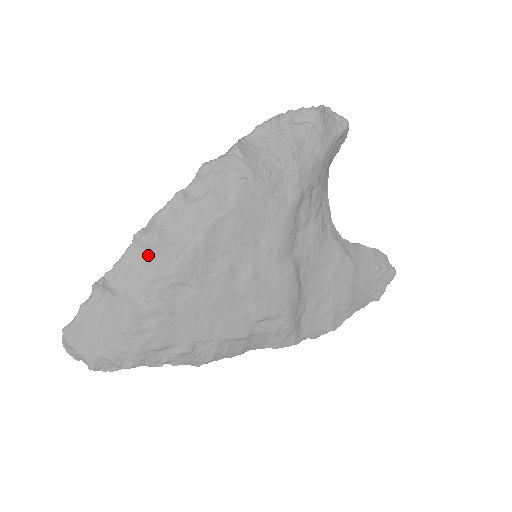
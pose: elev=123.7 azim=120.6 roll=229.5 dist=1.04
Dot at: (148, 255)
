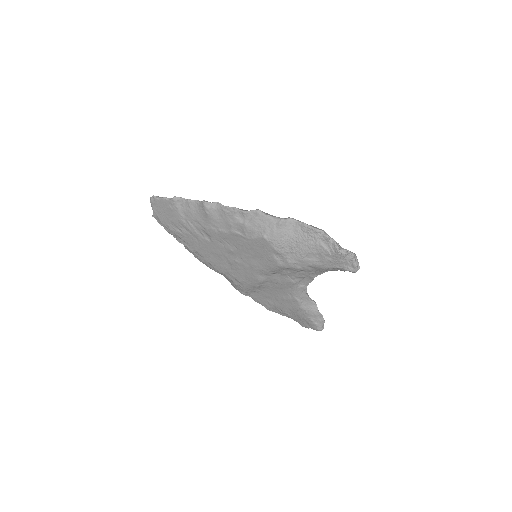
Dot at: (202, 213)
